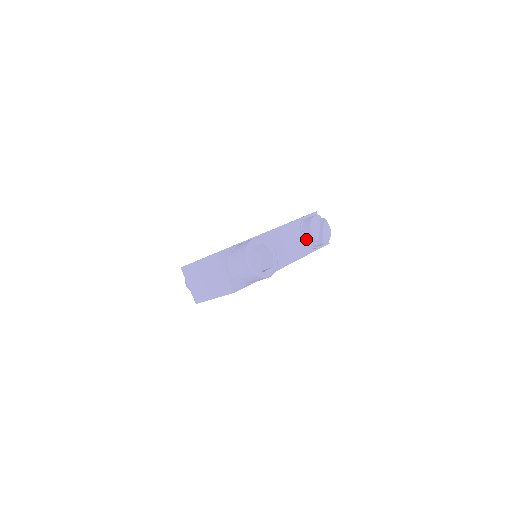
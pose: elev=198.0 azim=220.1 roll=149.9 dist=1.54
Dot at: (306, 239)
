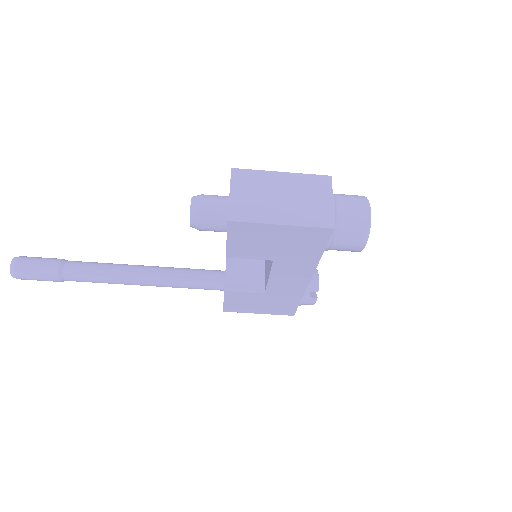
Dot at: occluded
